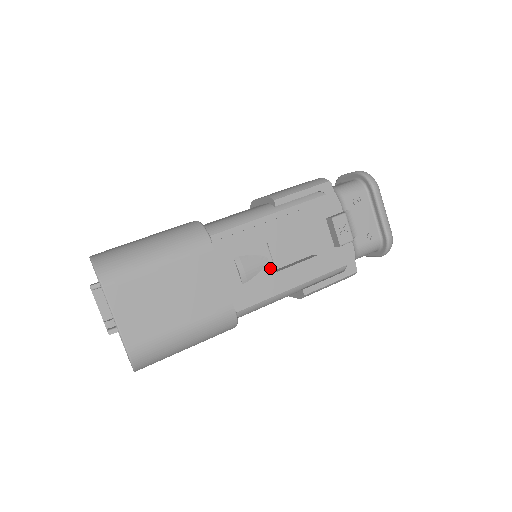
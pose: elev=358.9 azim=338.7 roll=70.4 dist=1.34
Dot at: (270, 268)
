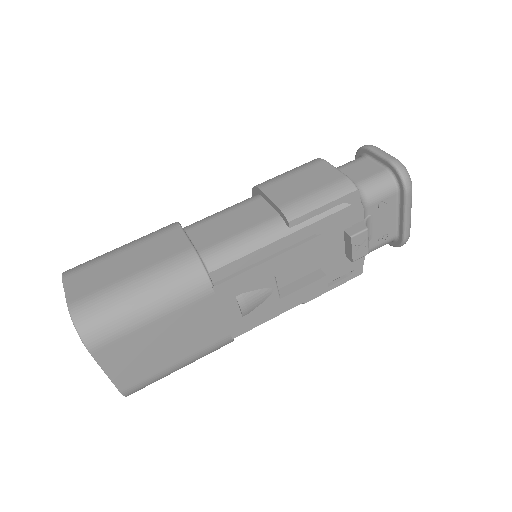
Dot at: (274, 297)
